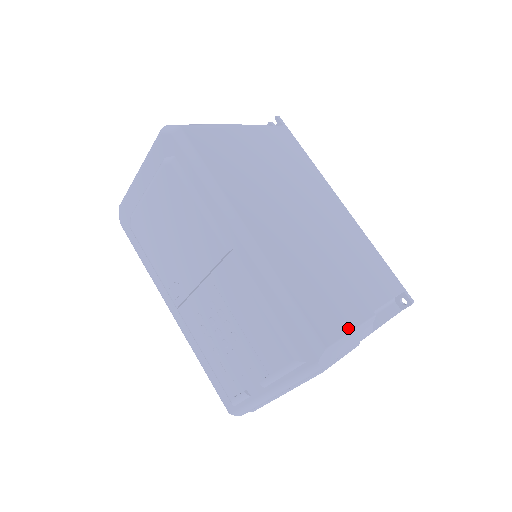
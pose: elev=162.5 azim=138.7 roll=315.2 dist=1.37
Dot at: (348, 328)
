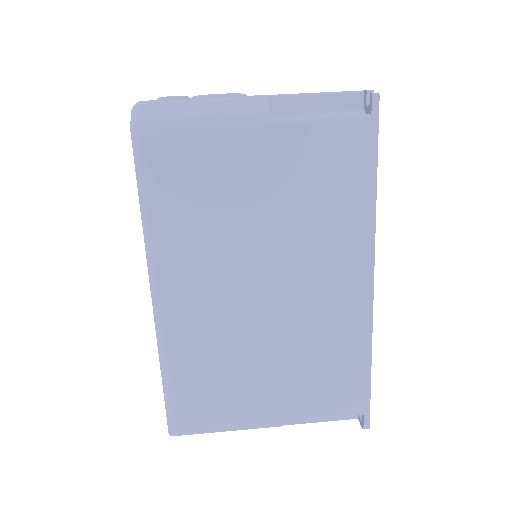
Dot at: (225, 426)
